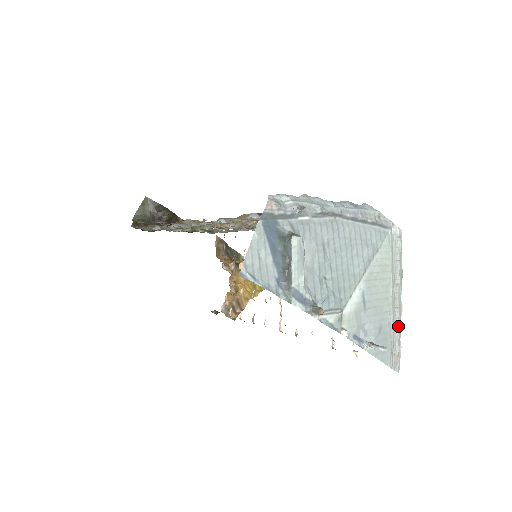
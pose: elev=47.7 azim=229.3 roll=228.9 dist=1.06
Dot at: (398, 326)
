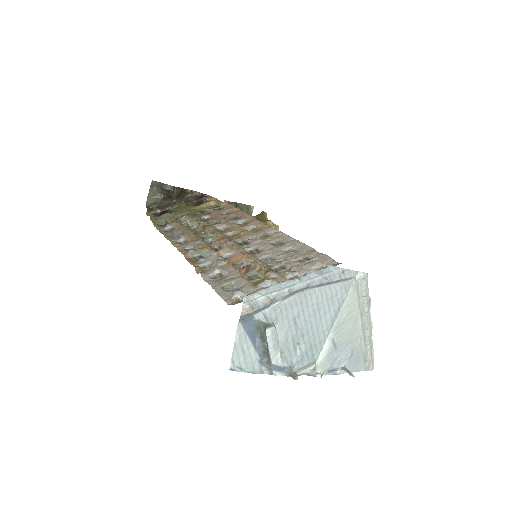
Dot at: (369, 341)
